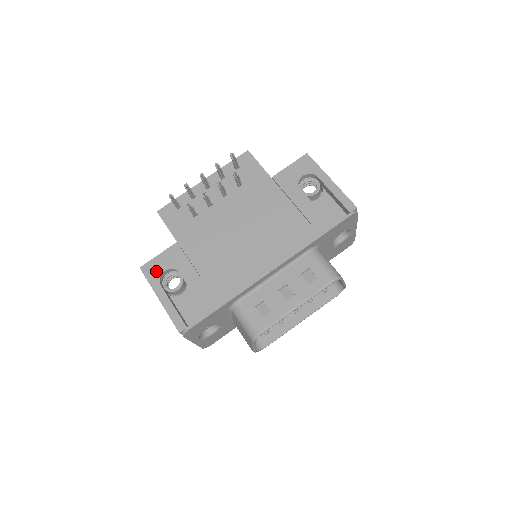
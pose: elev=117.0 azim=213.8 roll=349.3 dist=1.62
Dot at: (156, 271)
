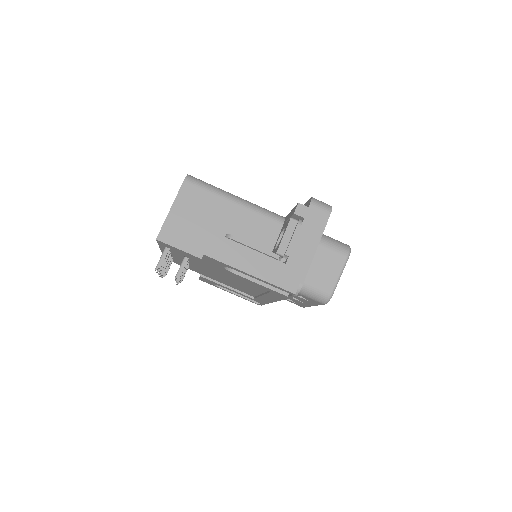
Dot at: (210, 283)
